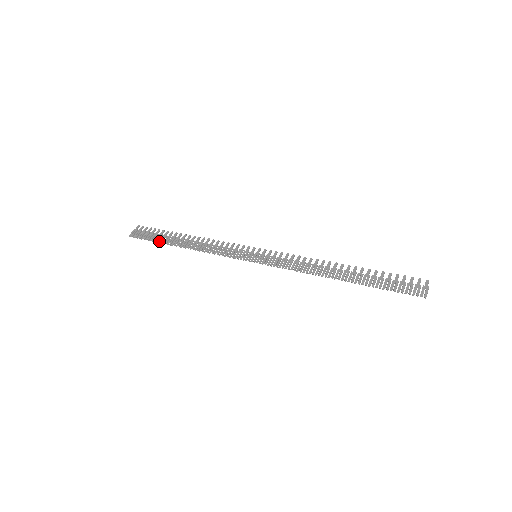
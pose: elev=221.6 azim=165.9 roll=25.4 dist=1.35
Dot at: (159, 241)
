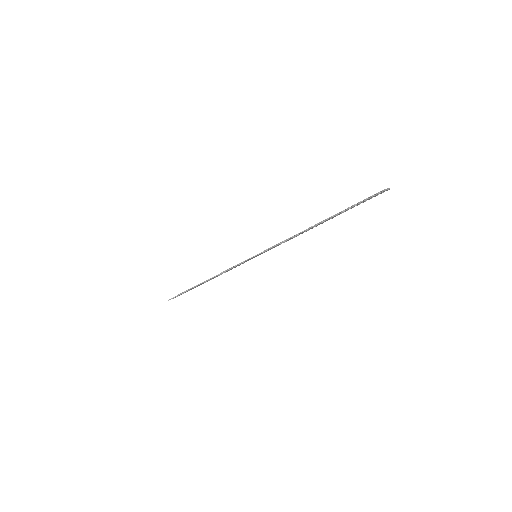
Dot at: (188, 289)
